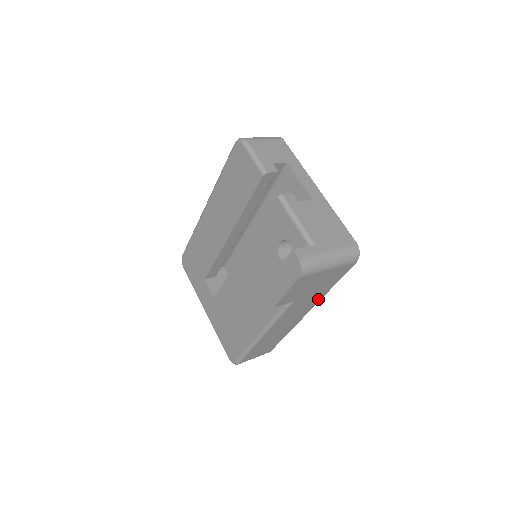
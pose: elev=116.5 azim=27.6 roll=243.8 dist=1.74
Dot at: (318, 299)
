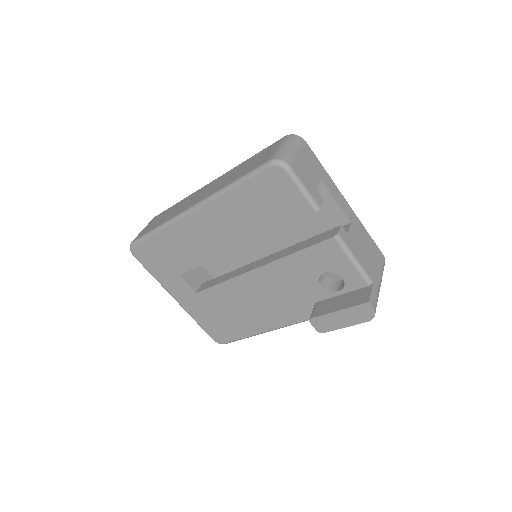
Dot at: occluded
